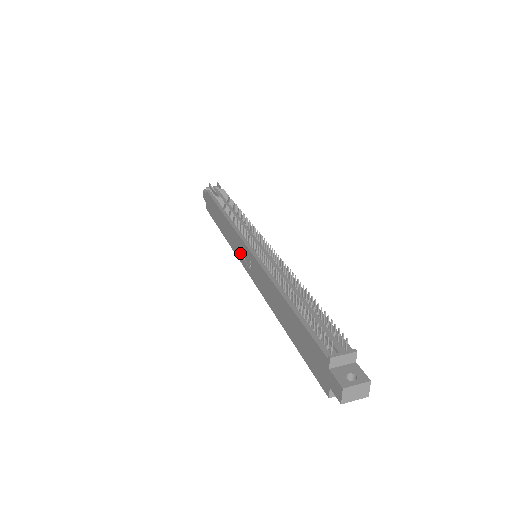
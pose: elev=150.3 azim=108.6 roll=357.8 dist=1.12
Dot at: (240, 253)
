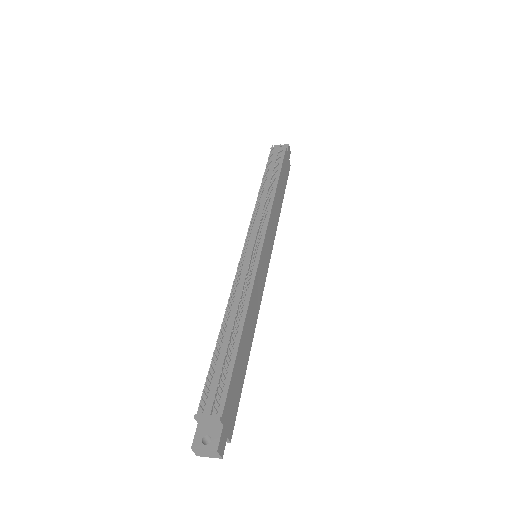
Dot at: occluded
